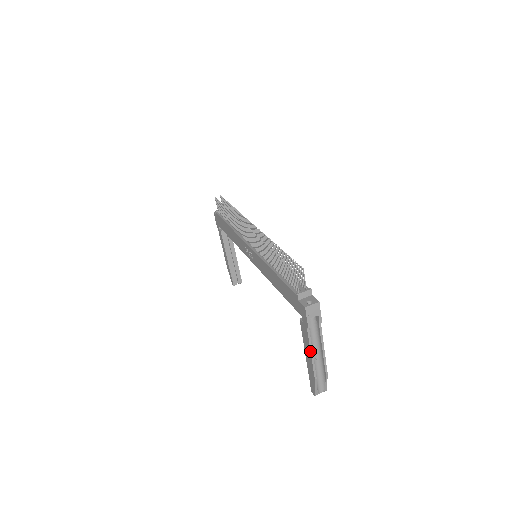
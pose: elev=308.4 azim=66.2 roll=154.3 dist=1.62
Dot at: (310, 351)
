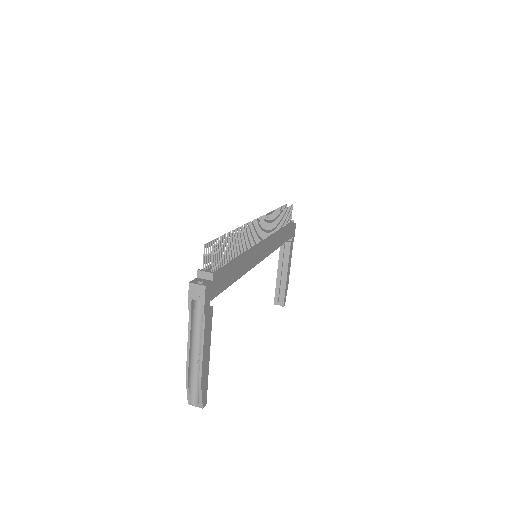
Dot at: occluded
